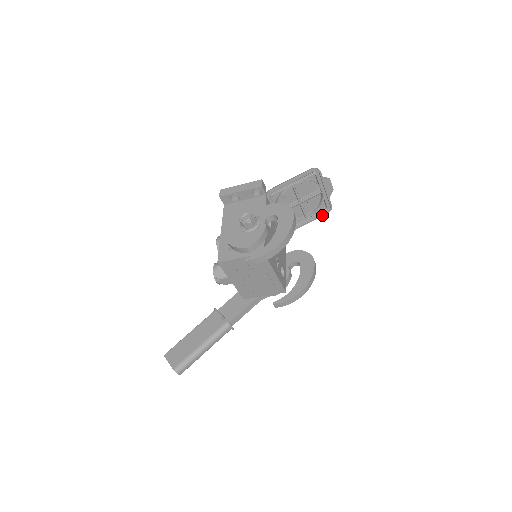
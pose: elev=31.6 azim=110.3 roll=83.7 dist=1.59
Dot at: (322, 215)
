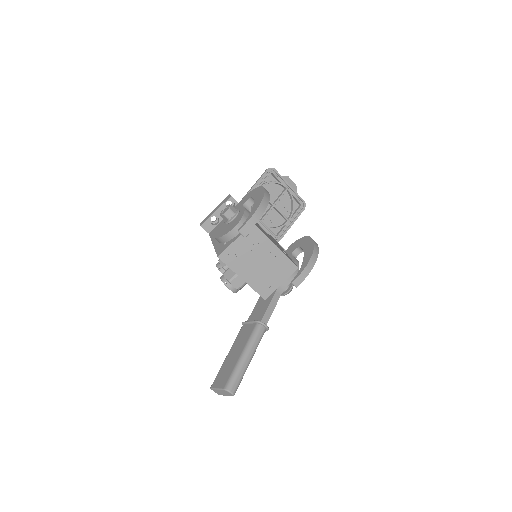
Dot at: (300, 213)
